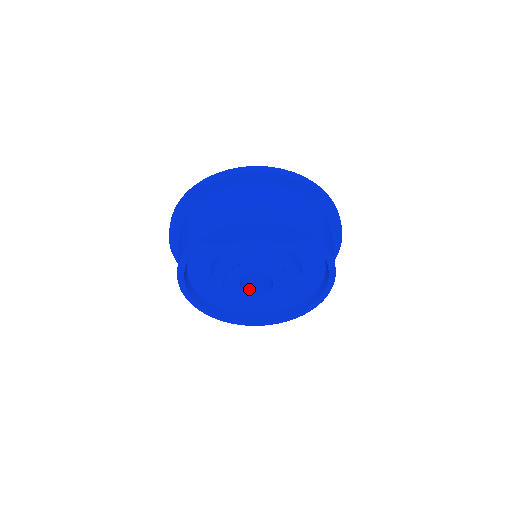
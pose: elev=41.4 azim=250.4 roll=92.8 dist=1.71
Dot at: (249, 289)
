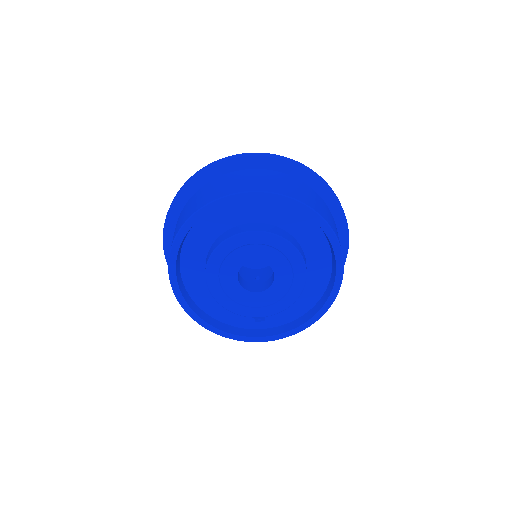
Dot at: (254, 289)
